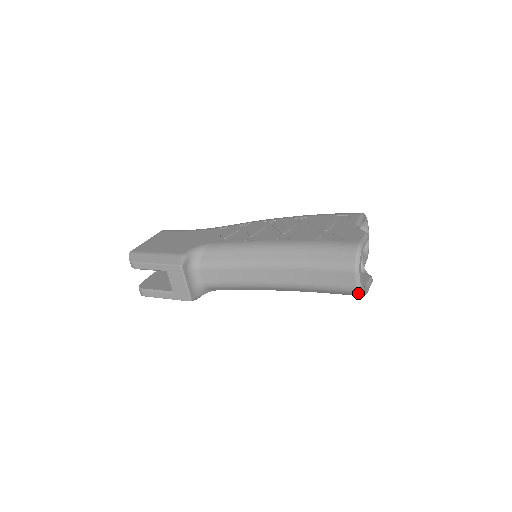
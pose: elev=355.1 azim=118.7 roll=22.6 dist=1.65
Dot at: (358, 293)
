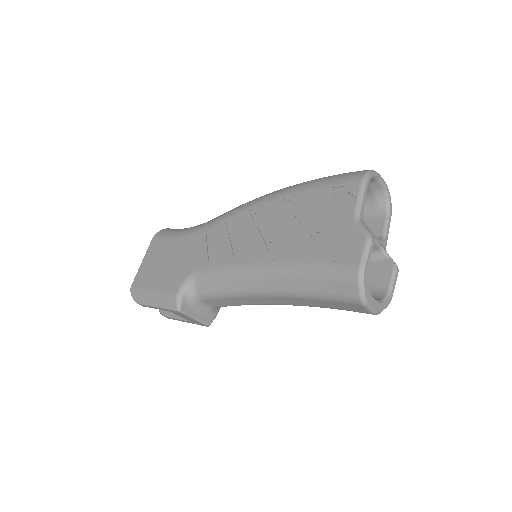
Dot at: occluded
